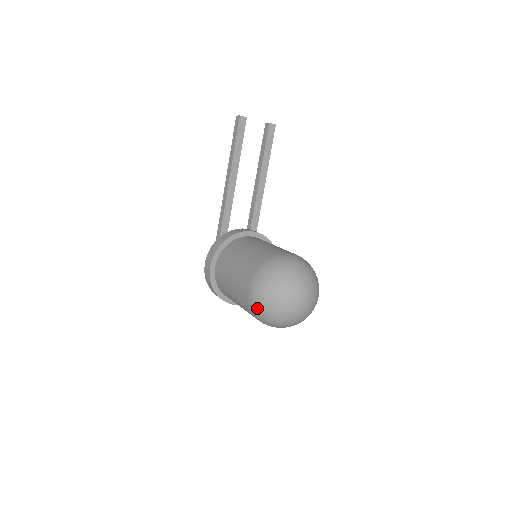
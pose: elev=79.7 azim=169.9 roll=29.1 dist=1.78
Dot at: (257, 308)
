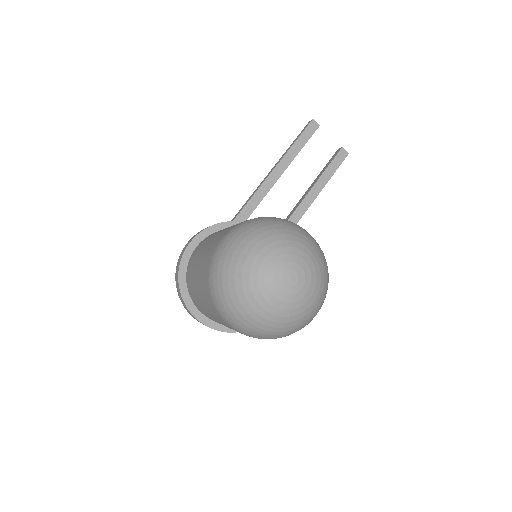
Dot at: (219, 264)
